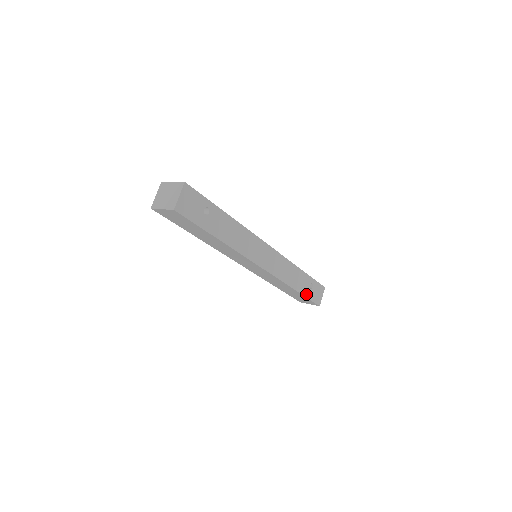
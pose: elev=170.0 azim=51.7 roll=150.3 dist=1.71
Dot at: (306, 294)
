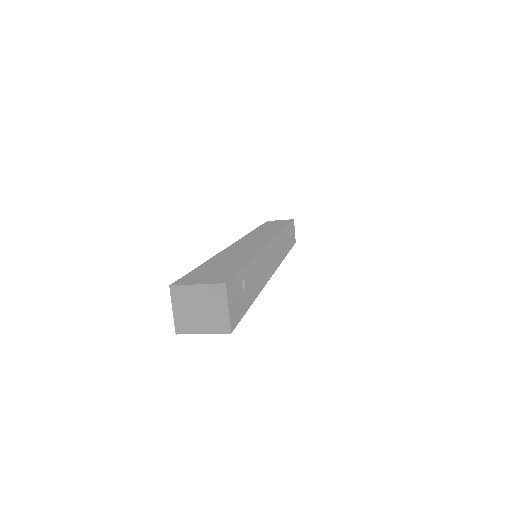
Dot at: (290, 246)
